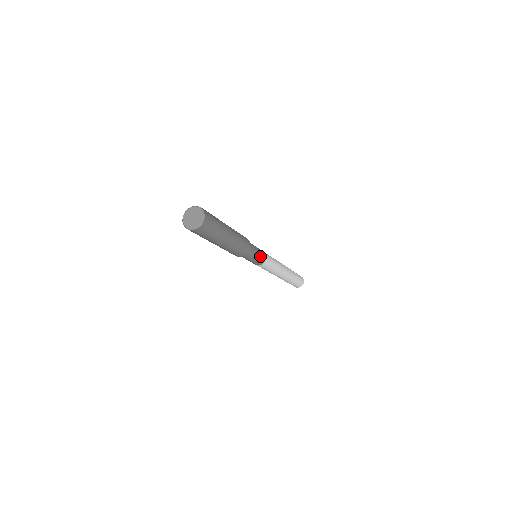
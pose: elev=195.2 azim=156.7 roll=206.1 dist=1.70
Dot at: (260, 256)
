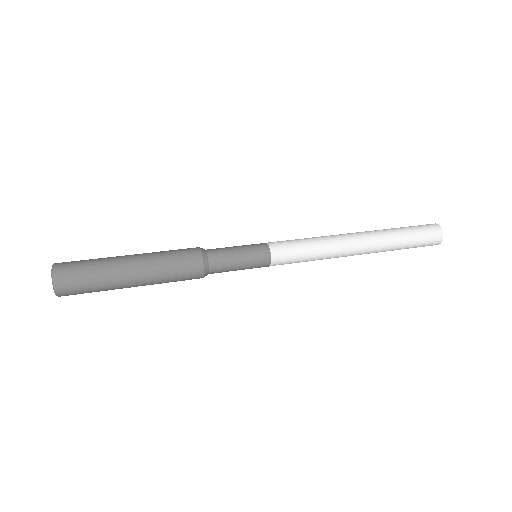
Dot at: (249, 267)
